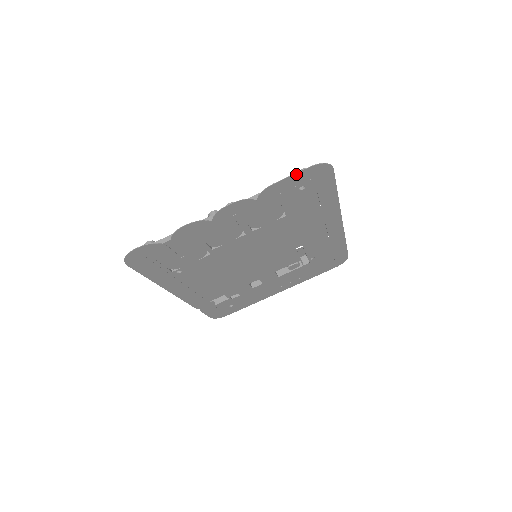
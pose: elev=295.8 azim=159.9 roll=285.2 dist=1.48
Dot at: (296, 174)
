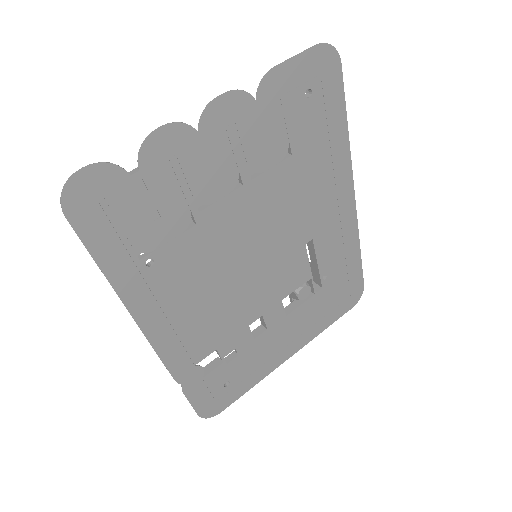
Dot at: (301, 55)
